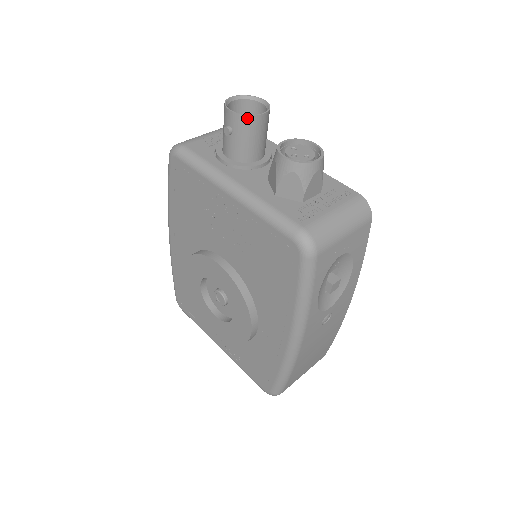
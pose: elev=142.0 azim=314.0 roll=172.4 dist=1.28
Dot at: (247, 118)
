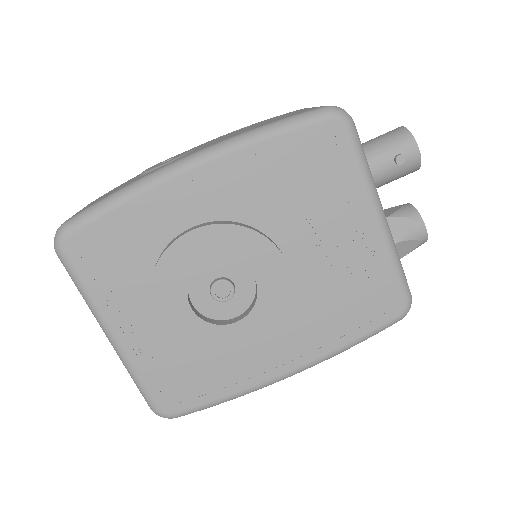
Dot at: (418, 167)
